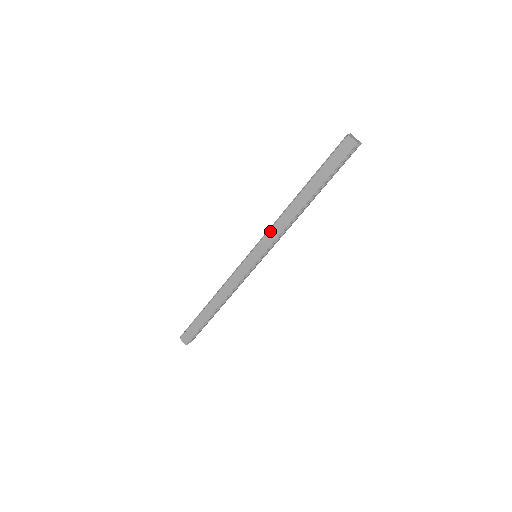
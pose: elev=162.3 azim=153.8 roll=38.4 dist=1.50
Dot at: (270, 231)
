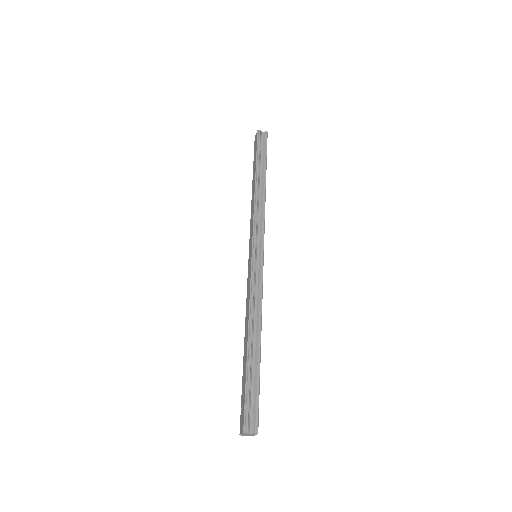
Dot at: (250, 226)
